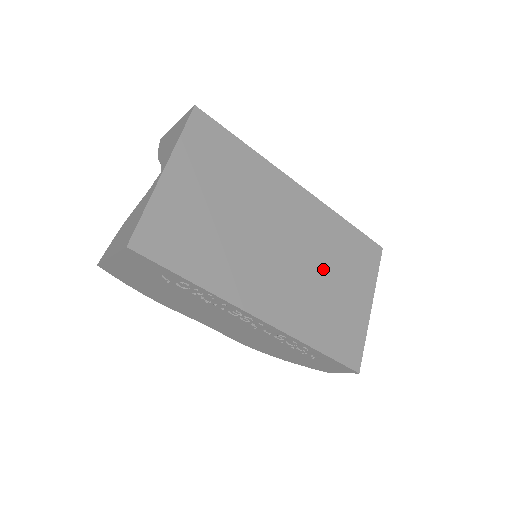
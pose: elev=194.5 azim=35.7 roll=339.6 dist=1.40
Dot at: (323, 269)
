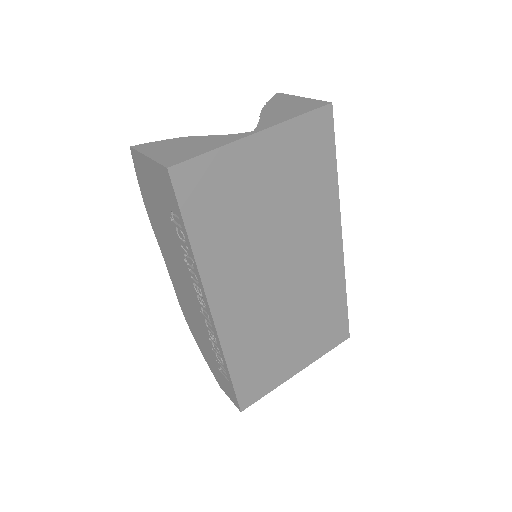
Dot at: (294, 316)
